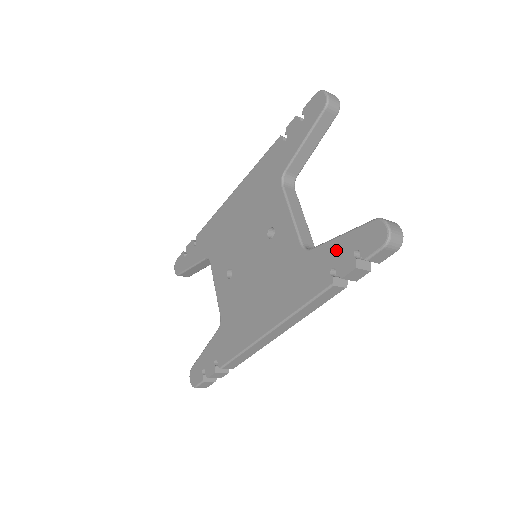
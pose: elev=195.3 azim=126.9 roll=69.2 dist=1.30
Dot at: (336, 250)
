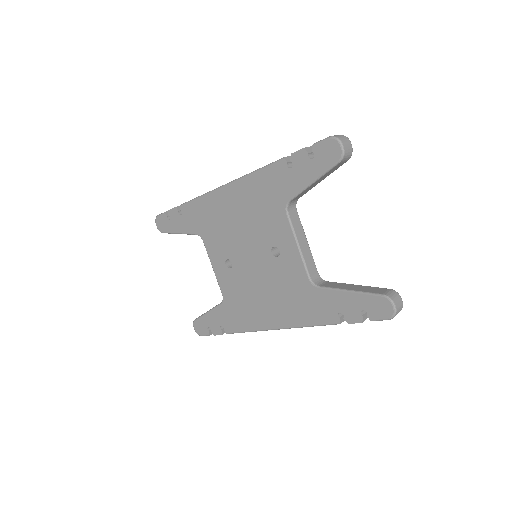
Dot at: (345, 301)
